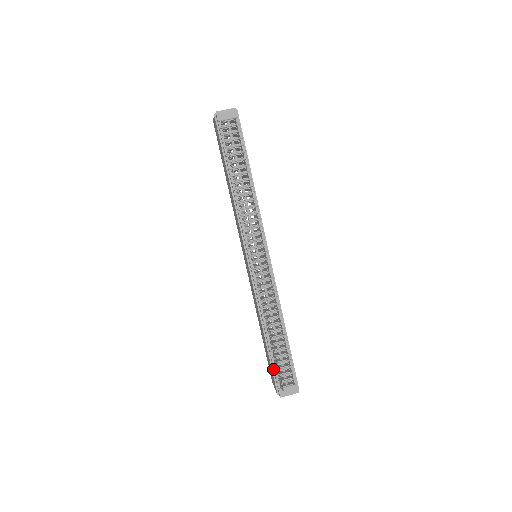
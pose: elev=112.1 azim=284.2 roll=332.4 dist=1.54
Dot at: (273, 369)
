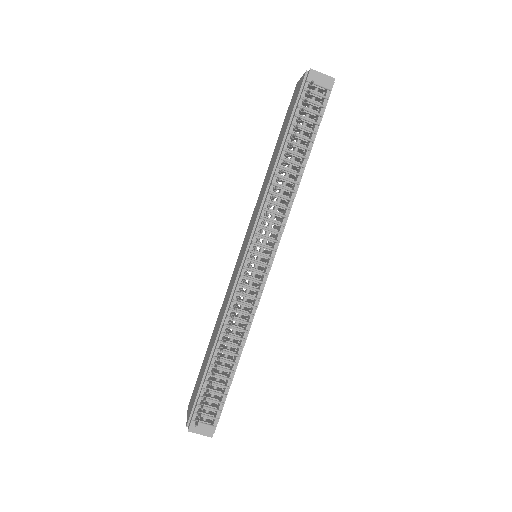
Dot at: (199, 393)
